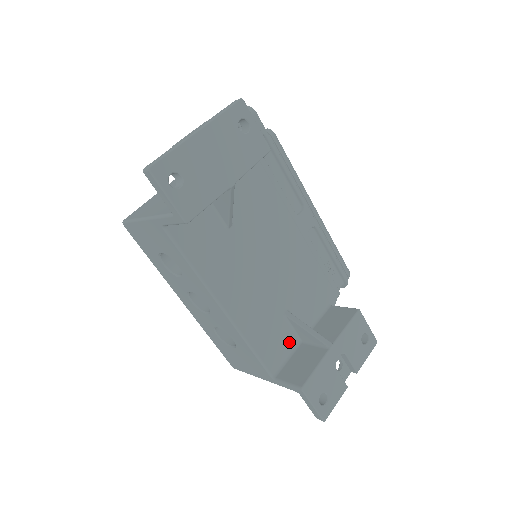
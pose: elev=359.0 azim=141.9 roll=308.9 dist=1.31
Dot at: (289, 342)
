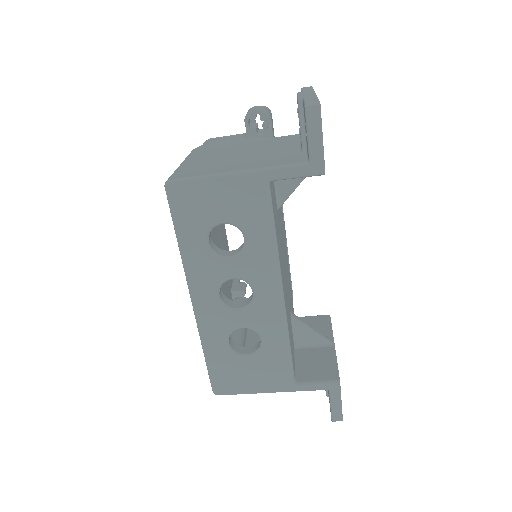
Dot at: (293, 346)
